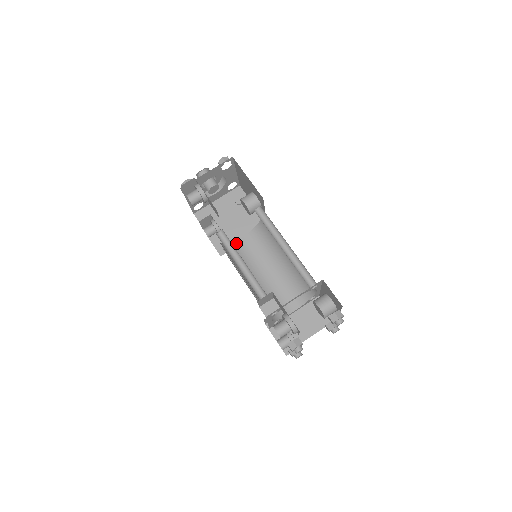
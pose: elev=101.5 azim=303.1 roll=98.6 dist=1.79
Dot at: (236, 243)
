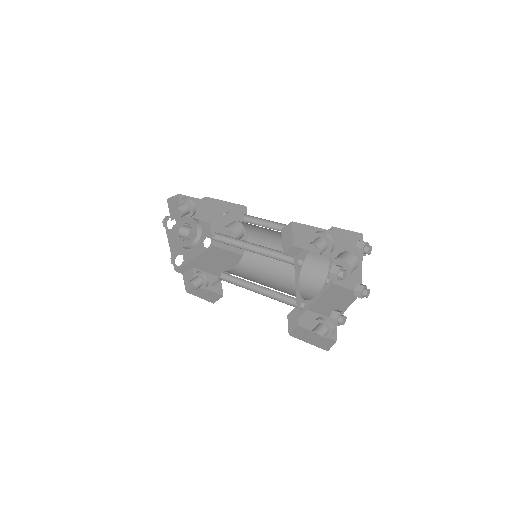
Dot at: (229, 271)
